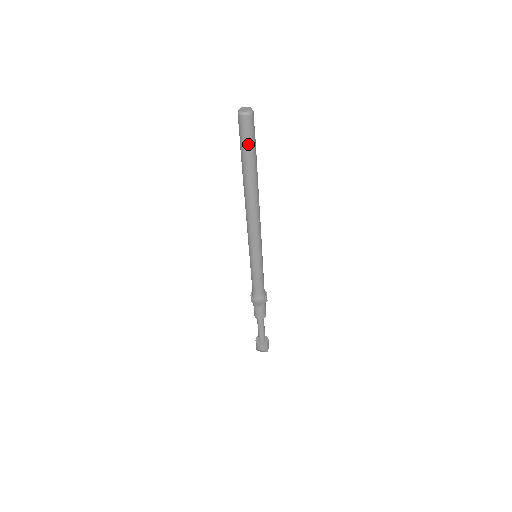
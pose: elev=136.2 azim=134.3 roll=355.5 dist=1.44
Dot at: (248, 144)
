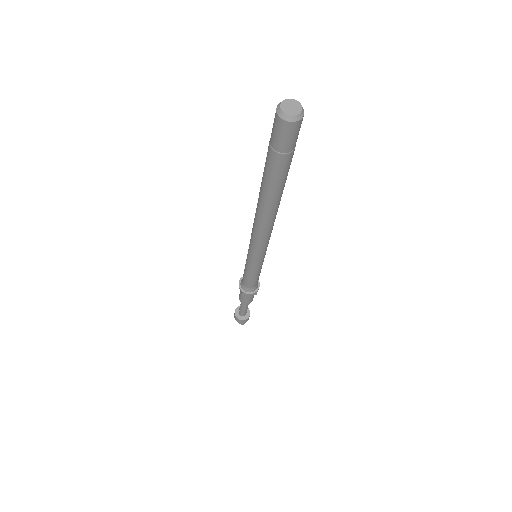
Dot at: (276, 155)
